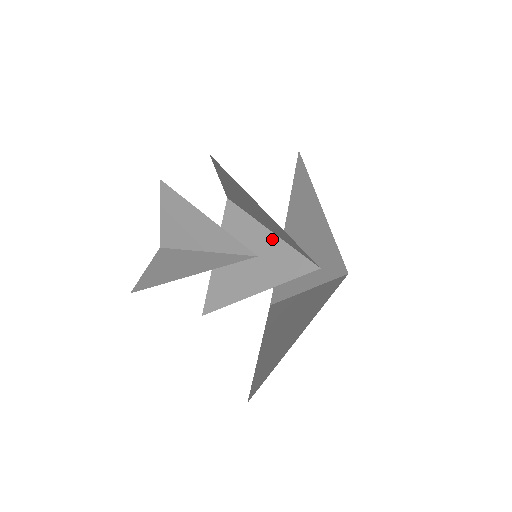
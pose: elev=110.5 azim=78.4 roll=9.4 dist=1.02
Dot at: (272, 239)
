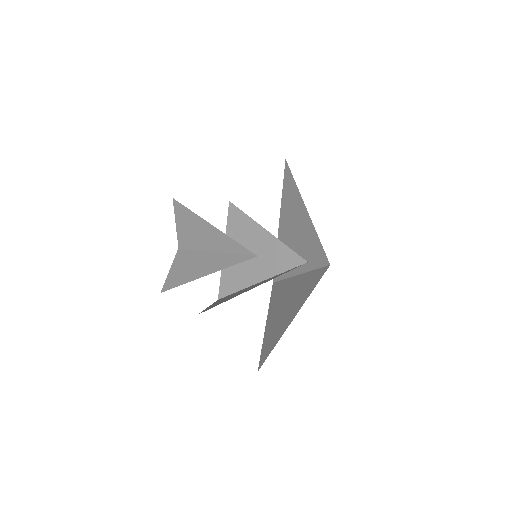
Dot at: (268, 237)
